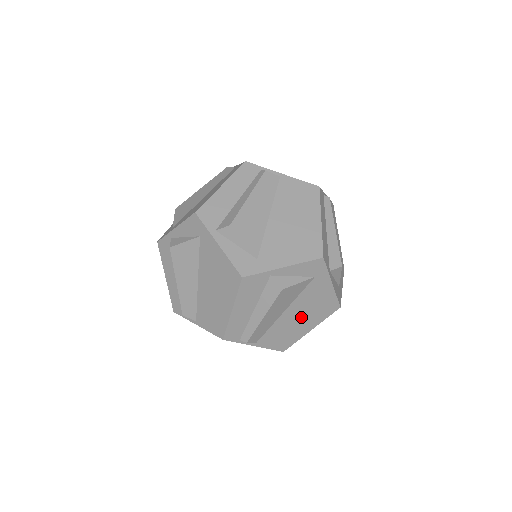
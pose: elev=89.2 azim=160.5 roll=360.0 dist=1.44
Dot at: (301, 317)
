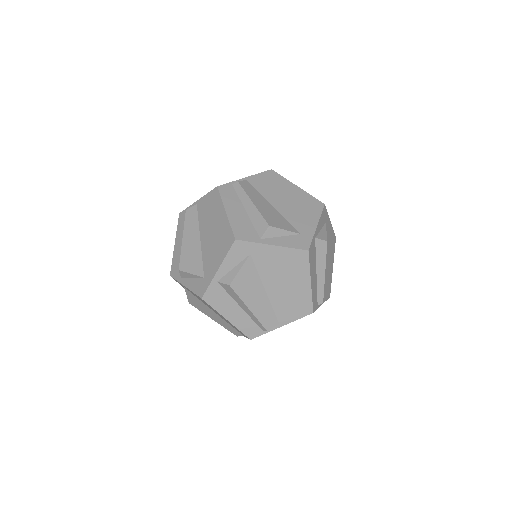
Dot at: (286, 283)
